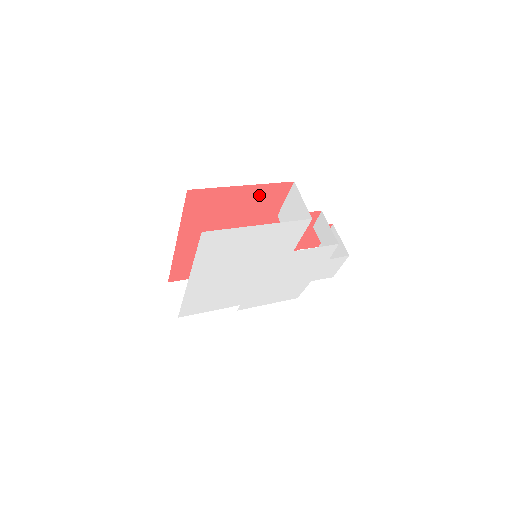
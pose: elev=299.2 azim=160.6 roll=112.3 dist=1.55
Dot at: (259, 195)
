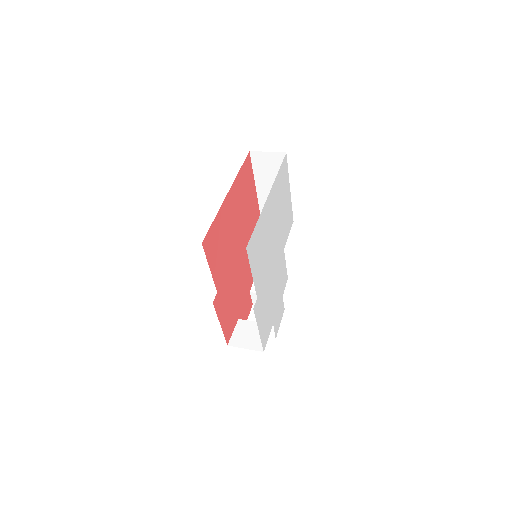
Dot at: (254, 208)
